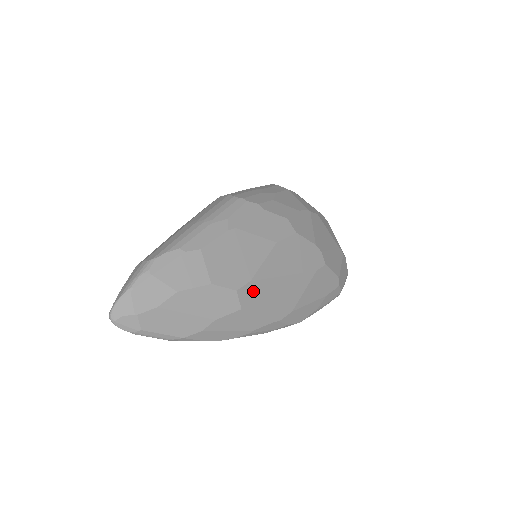
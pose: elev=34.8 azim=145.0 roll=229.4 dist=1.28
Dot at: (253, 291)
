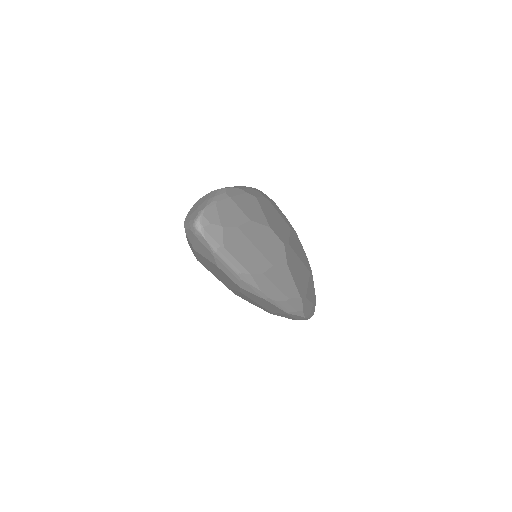
Dot at: (290, 255)
